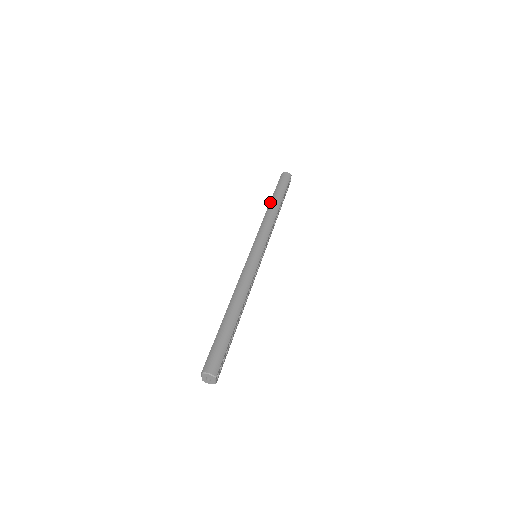
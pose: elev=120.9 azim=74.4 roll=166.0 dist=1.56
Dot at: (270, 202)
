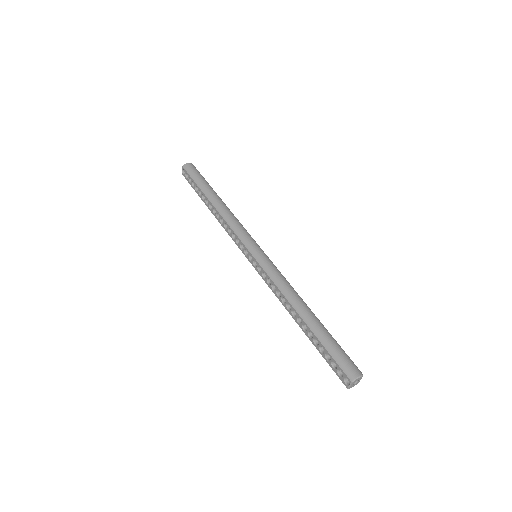
Dot at: (209, 199)
